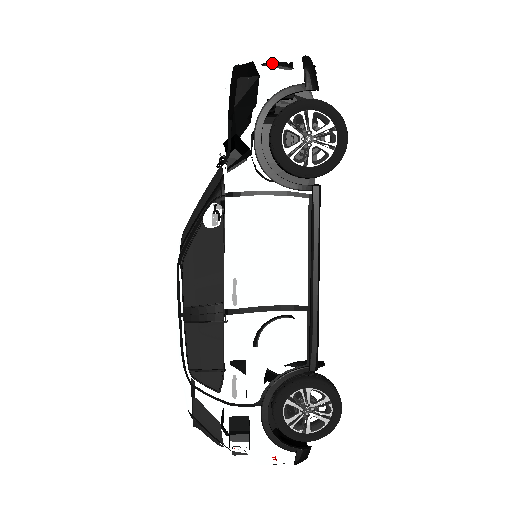
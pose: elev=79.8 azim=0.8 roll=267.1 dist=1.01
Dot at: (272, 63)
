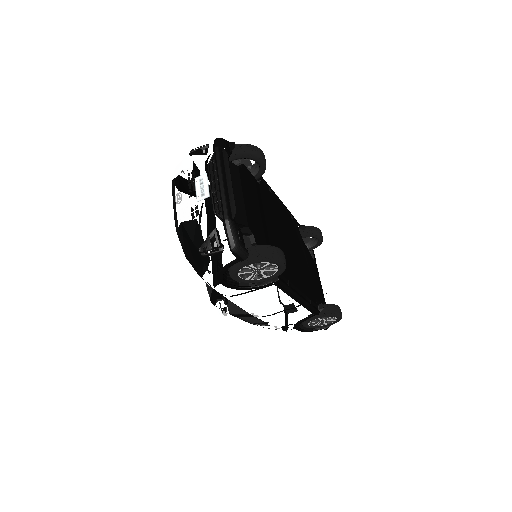
Dot at: (205, 243)
